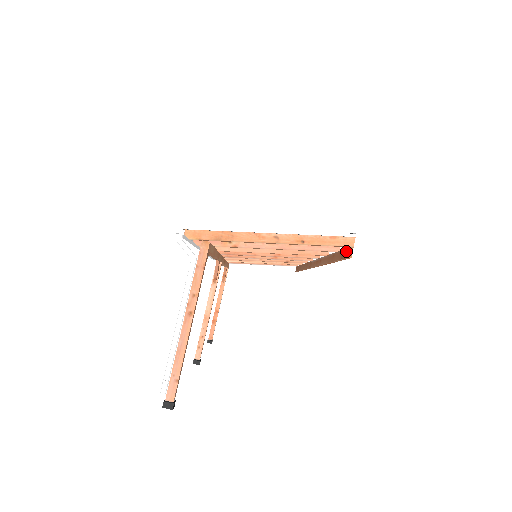
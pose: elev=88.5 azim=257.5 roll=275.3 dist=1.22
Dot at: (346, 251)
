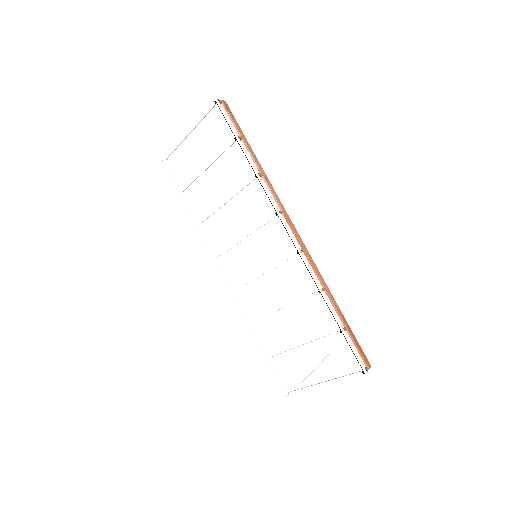
Dot at: (363, 360)
